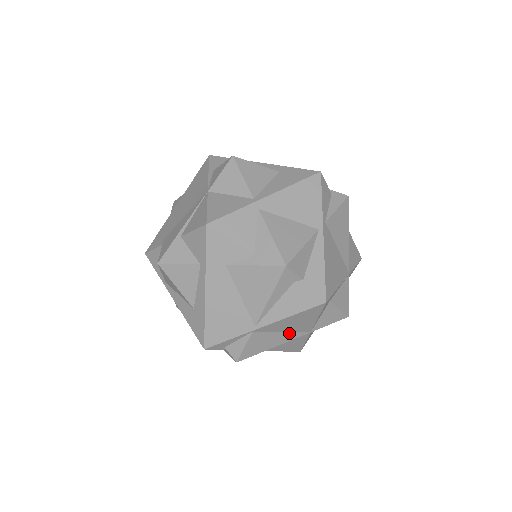
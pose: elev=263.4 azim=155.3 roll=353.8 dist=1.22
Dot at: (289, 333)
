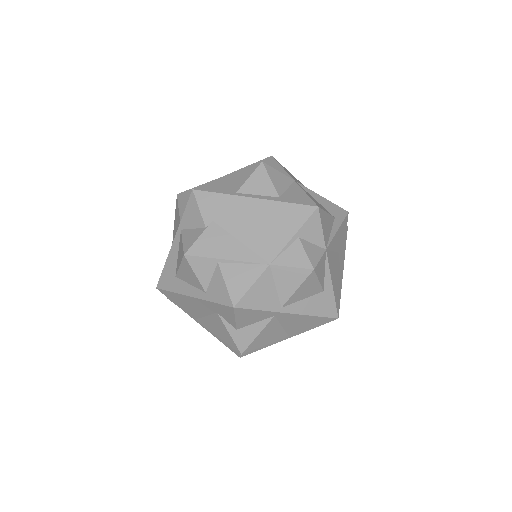
Dot at: occluded
